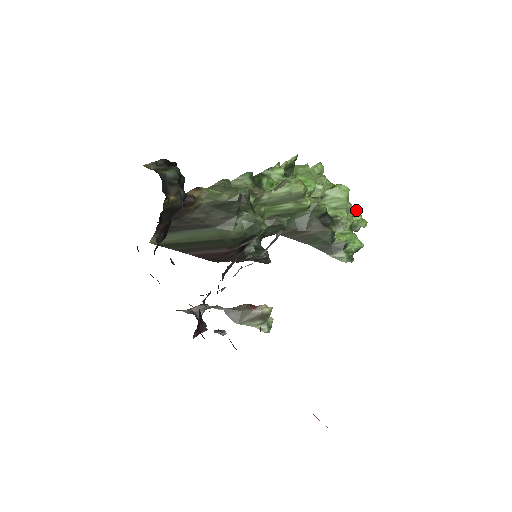
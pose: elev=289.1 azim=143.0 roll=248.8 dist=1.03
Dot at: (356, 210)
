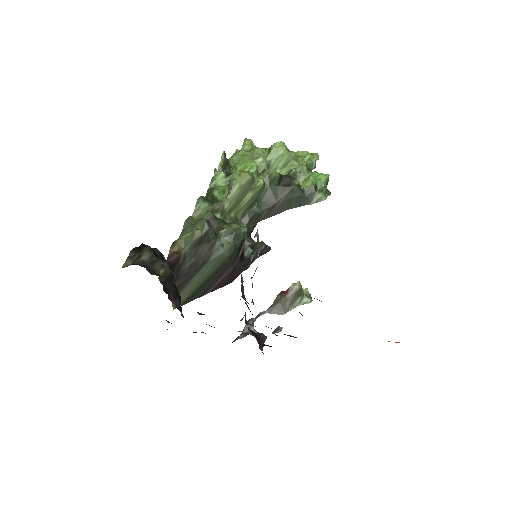
Dot at: (301, 152)
